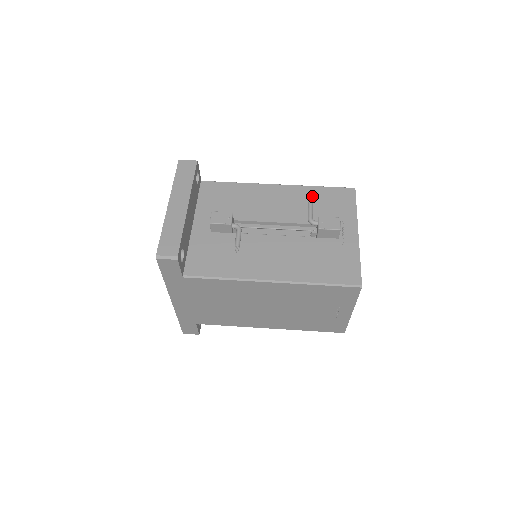
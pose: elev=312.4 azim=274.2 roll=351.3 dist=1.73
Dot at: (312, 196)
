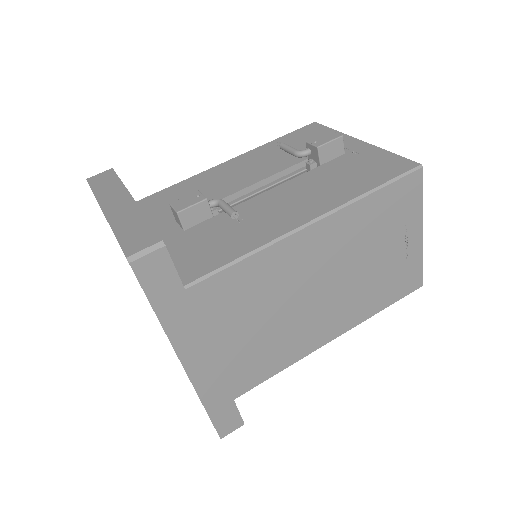
Dot at: (276, 147)
